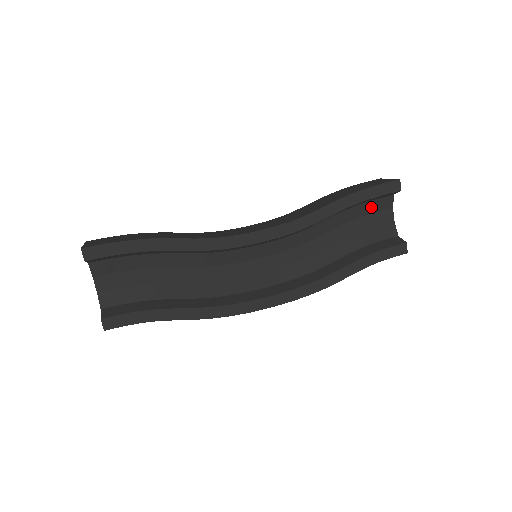
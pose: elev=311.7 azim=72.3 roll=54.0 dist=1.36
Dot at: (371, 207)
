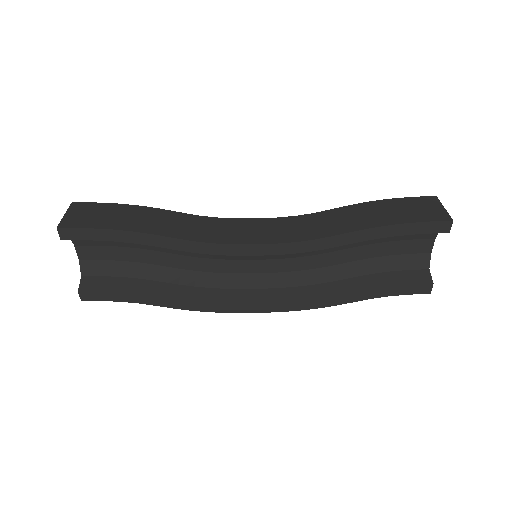
Dot at: occluded
